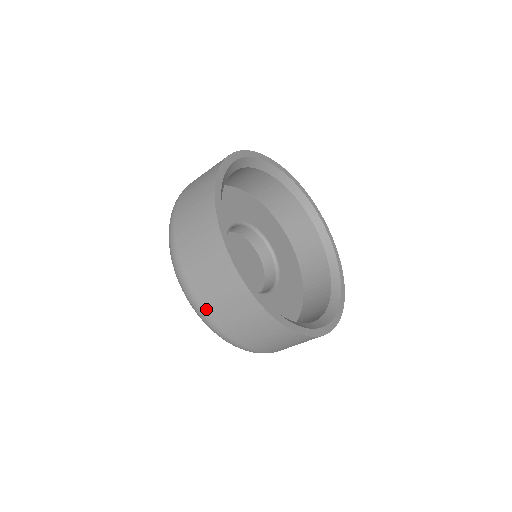
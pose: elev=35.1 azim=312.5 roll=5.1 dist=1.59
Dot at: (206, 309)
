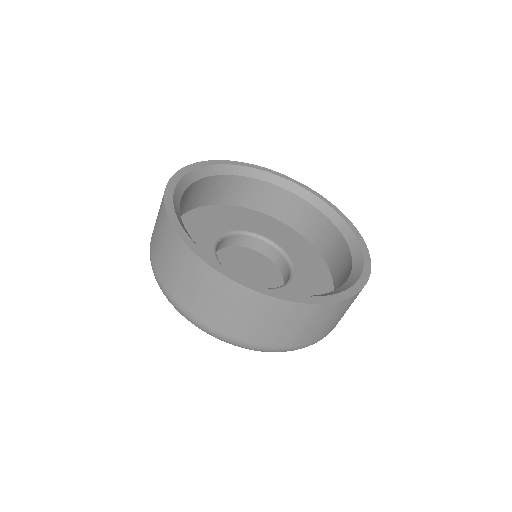
Dot at: (151, 239)
